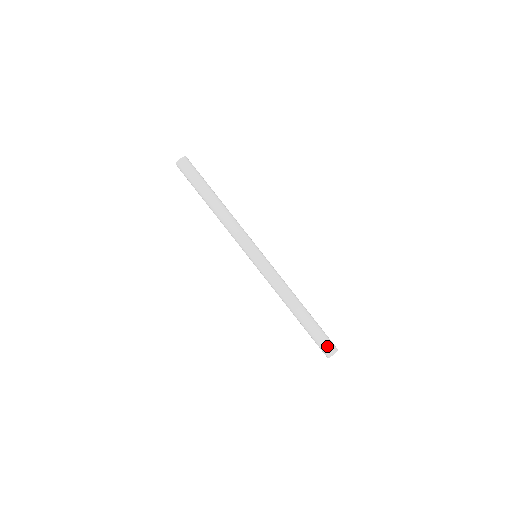
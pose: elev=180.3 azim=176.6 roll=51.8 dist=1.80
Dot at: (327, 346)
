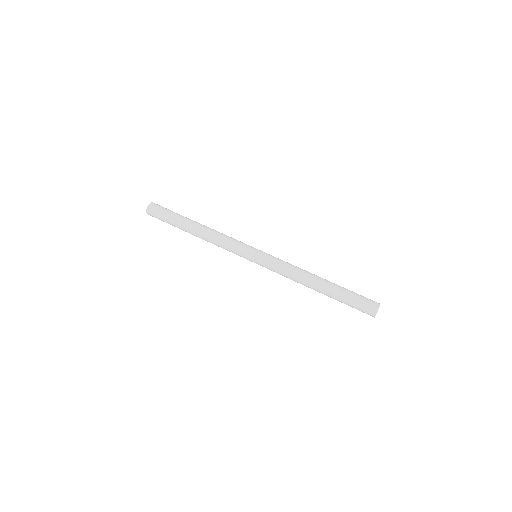
Dot at: (366, 307)
